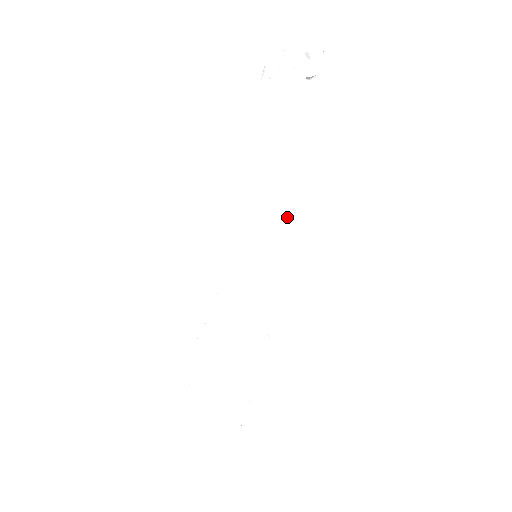
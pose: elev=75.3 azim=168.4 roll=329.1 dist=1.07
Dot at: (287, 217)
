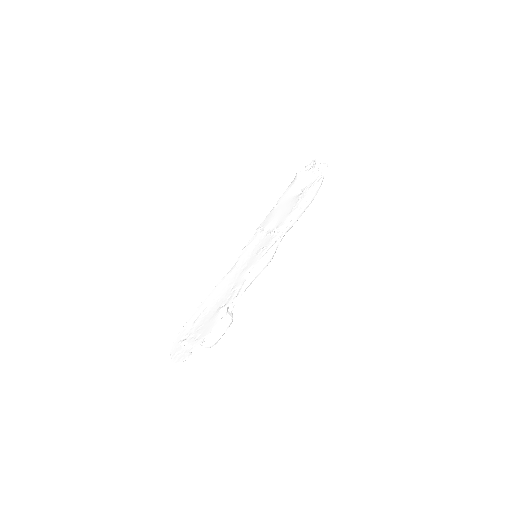
Dot at: (278, 231)
